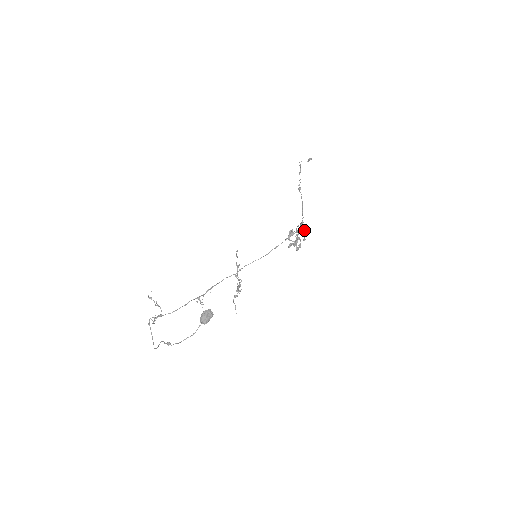
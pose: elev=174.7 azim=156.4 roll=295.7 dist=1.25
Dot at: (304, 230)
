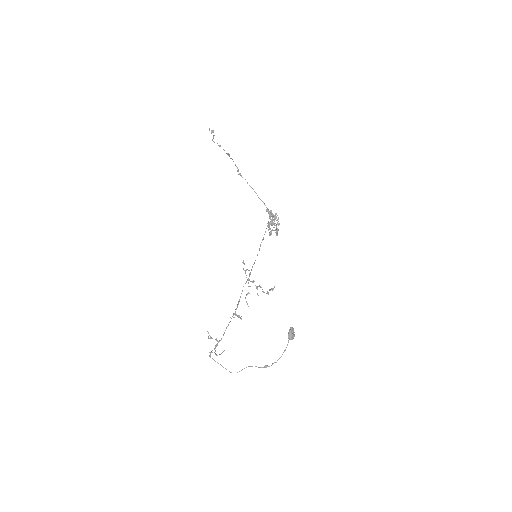
Dot at: (275, 216)
